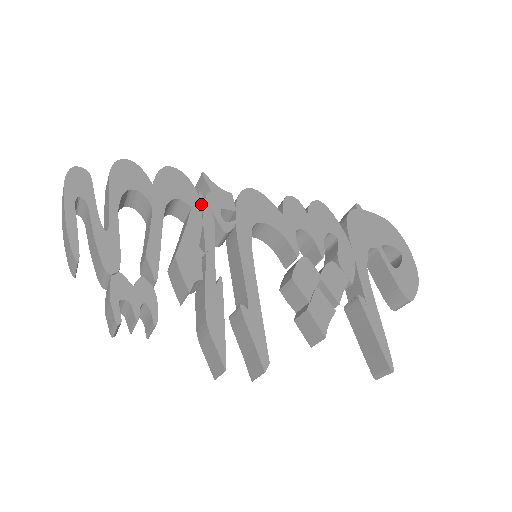
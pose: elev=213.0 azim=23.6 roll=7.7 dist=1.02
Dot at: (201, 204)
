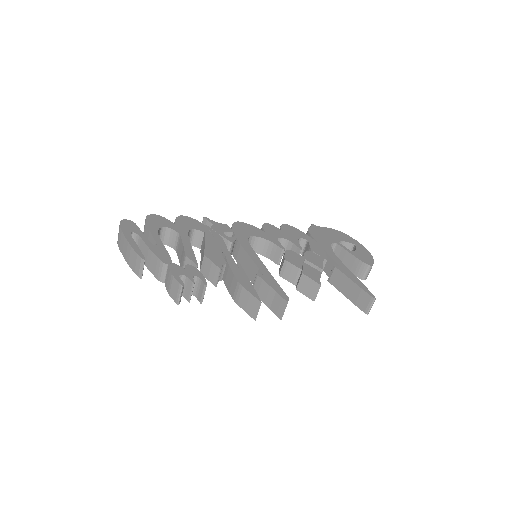
Dot at: (210, 230)
